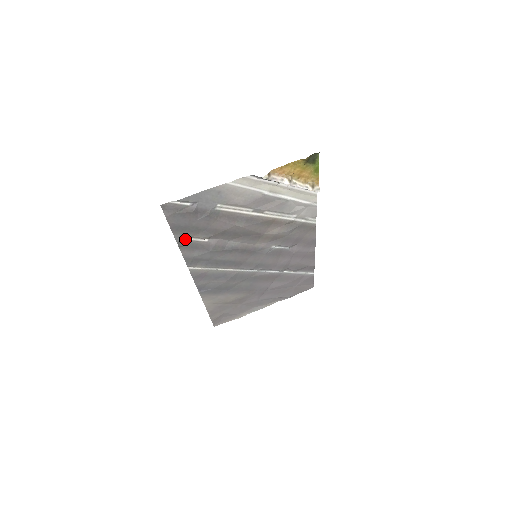
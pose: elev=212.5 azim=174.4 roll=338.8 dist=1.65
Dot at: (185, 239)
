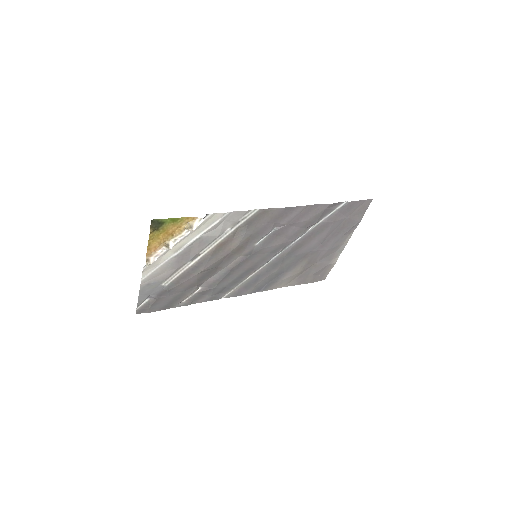
Dot at: (186, 300)
